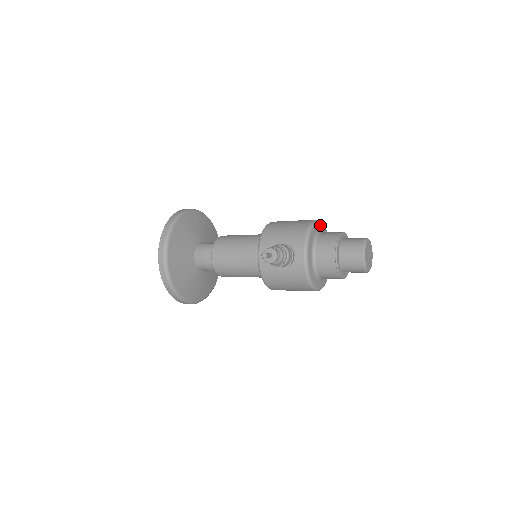
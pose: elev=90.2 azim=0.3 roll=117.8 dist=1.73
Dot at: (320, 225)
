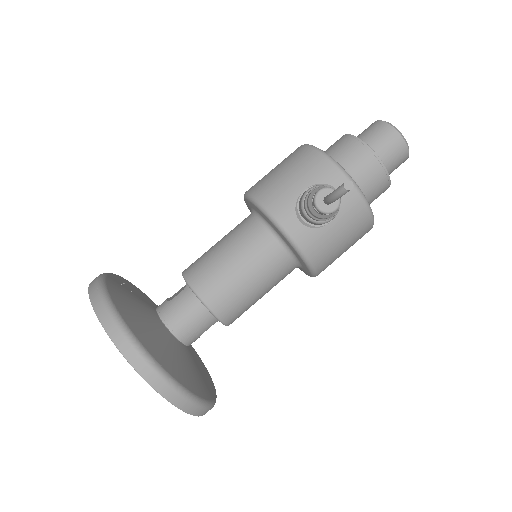
Dot at: occluded
